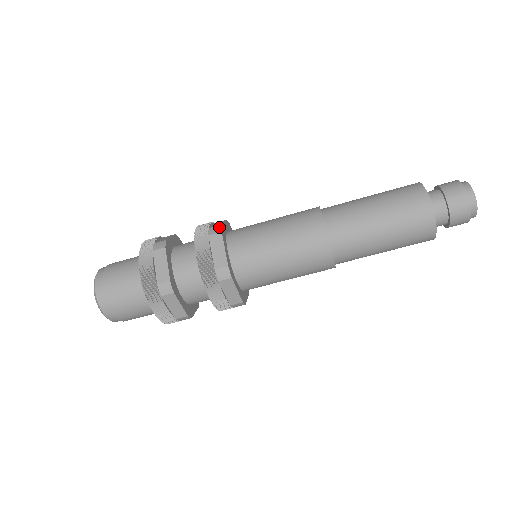
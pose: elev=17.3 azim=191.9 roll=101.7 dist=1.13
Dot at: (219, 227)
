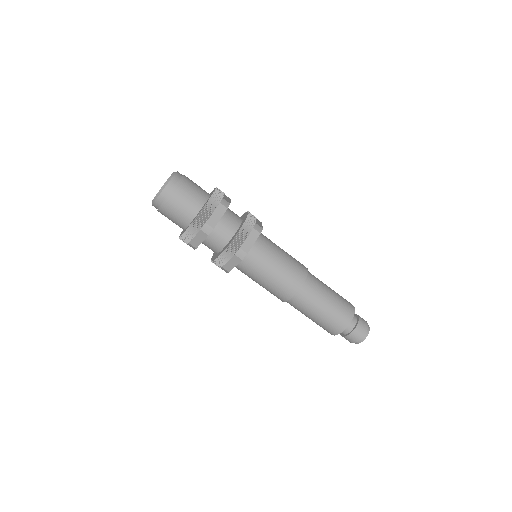
Dot at: occluded
